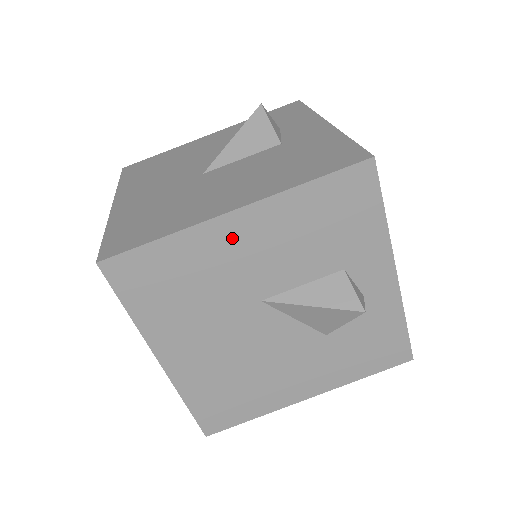
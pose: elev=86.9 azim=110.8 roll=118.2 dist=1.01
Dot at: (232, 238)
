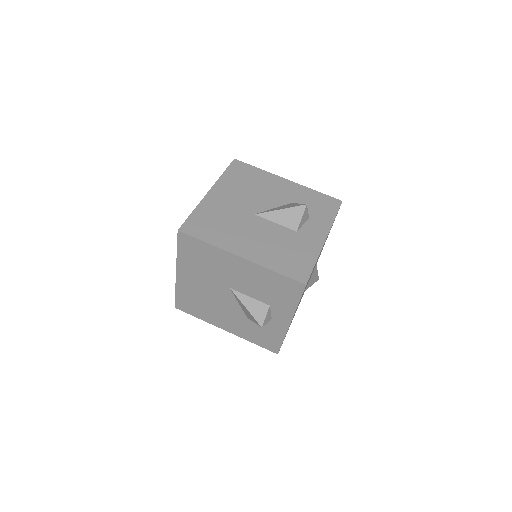
Dot at: (233, 263)
